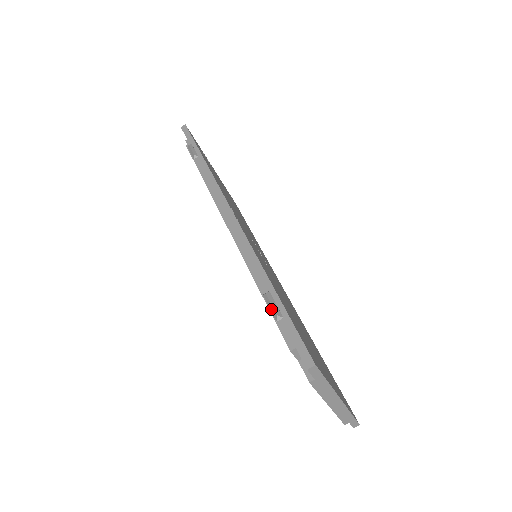
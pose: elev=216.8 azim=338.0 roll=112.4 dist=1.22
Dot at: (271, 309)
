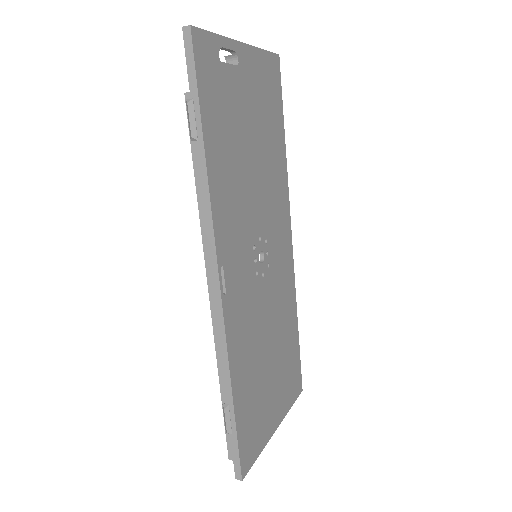
Dot at: (225, 422)
